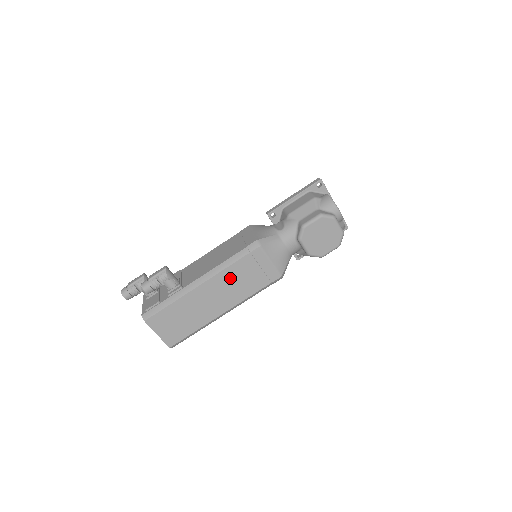
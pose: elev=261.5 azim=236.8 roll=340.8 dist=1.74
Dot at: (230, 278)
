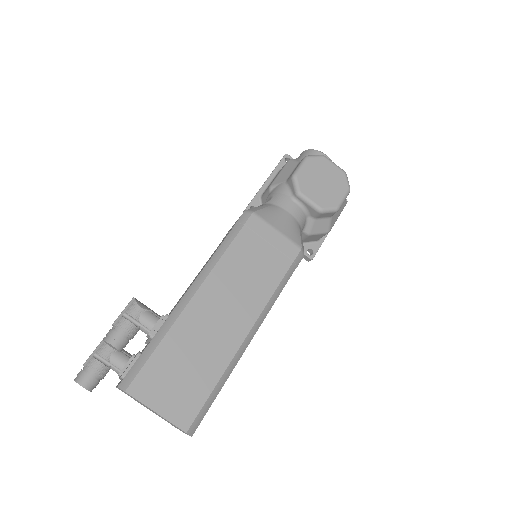
Dot at: (233, 271)
